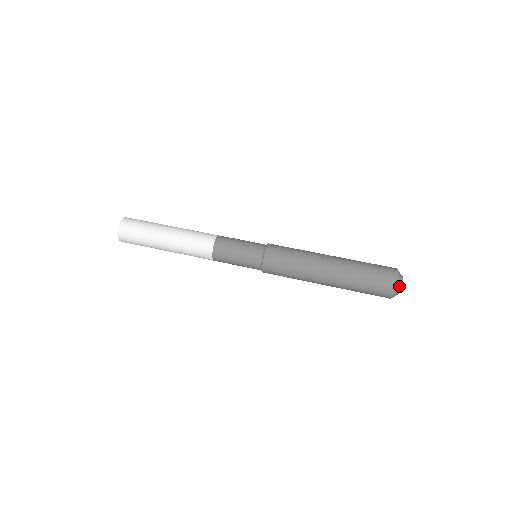
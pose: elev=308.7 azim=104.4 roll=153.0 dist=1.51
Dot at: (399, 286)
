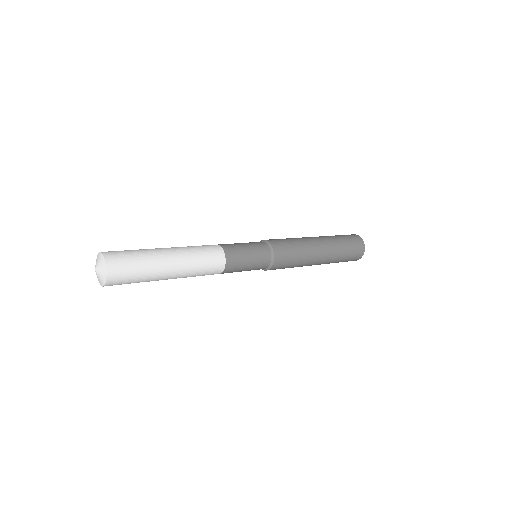
Dot at: occluded
